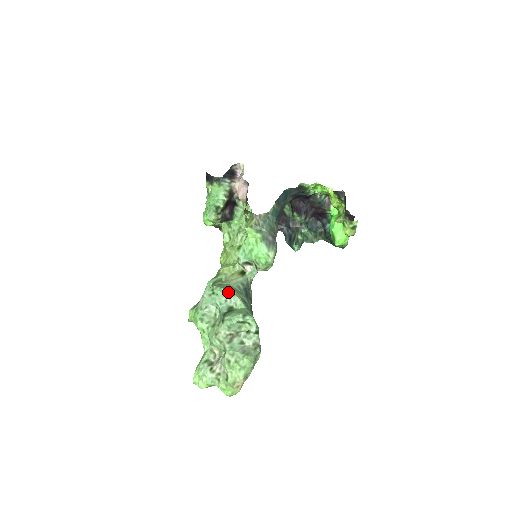
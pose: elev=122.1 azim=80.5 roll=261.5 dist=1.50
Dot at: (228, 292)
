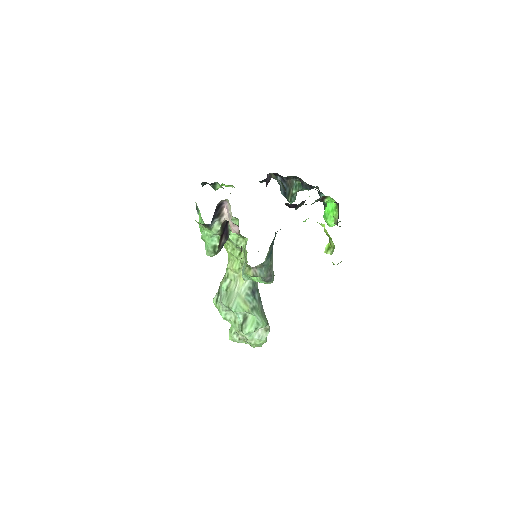
Dot at: occluded
